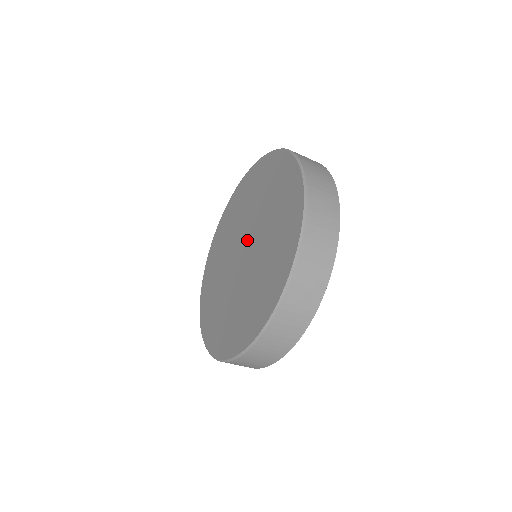
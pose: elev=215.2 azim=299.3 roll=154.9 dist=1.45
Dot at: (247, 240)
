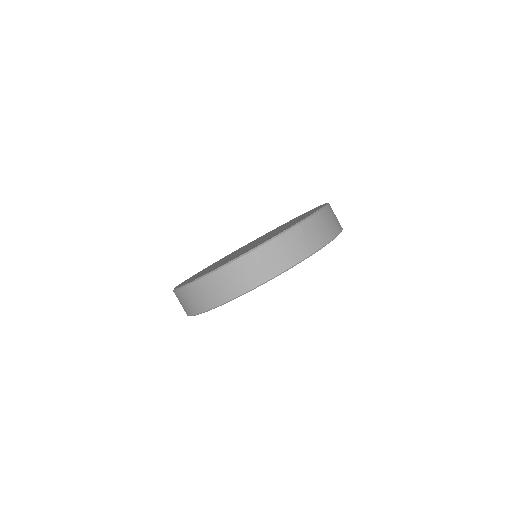
Dot at: (251, 244)
